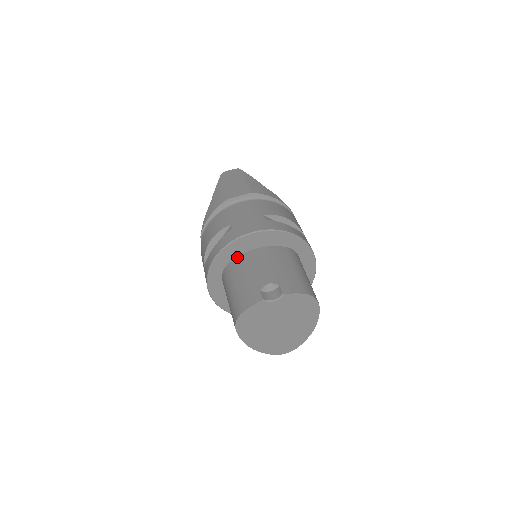
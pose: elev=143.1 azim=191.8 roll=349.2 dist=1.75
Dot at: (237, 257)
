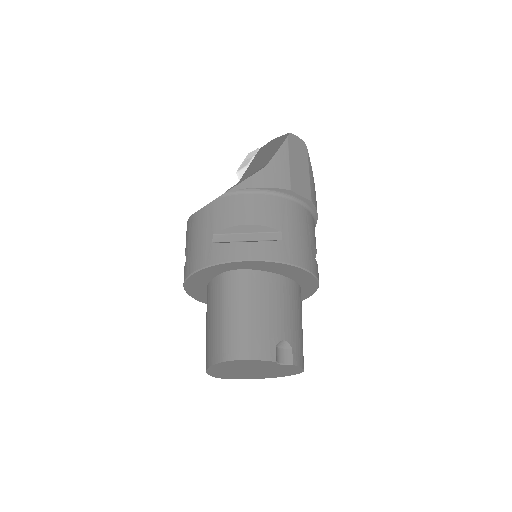
Dot at: (262, 271)
